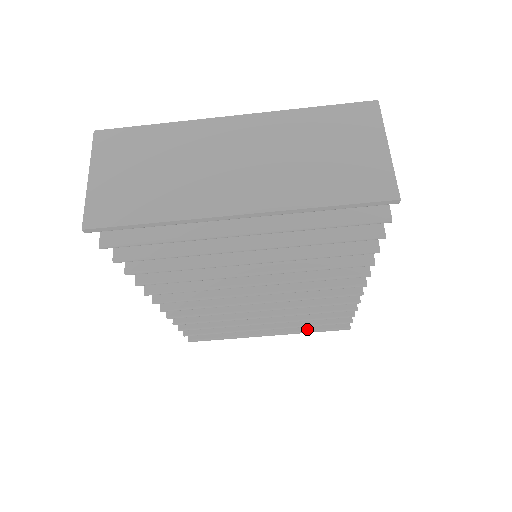
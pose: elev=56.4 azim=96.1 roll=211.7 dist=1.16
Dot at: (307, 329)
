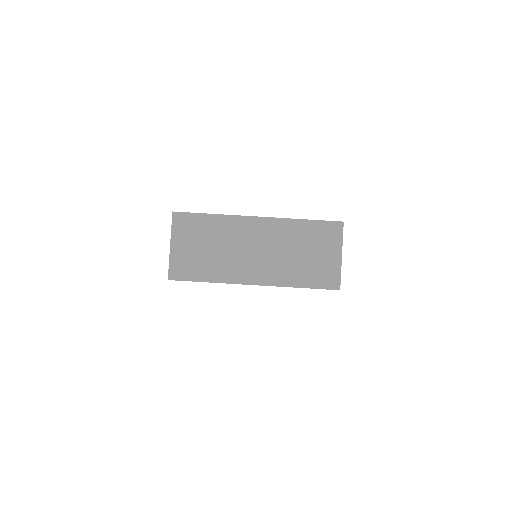
Dot at: occluded
